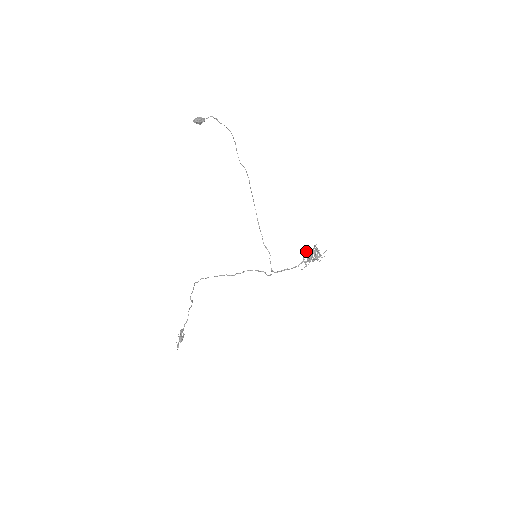
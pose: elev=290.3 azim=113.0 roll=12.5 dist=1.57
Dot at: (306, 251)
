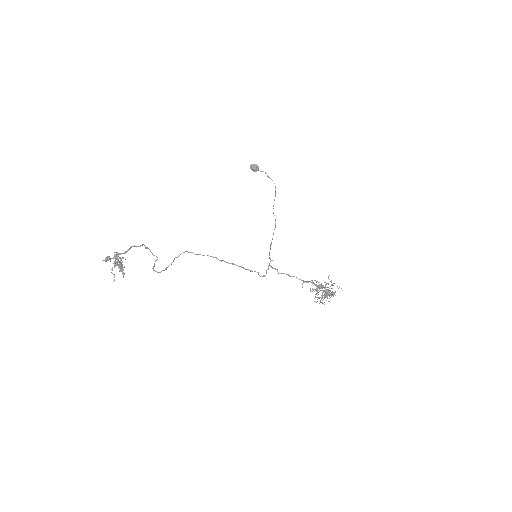
Dot at: (316, 290)
